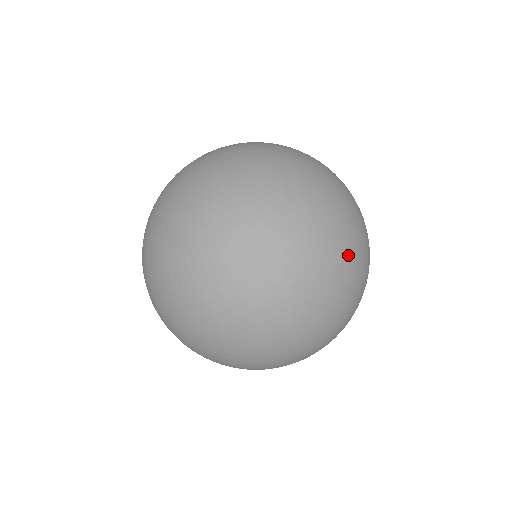
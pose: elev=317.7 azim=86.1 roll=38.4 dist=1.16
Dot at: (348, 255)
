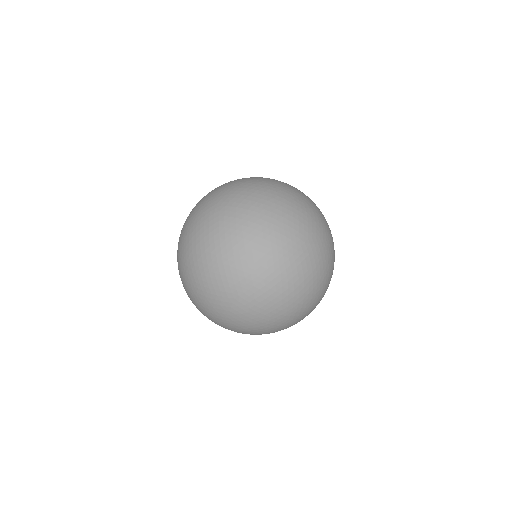
Dot at: (309, 200)
